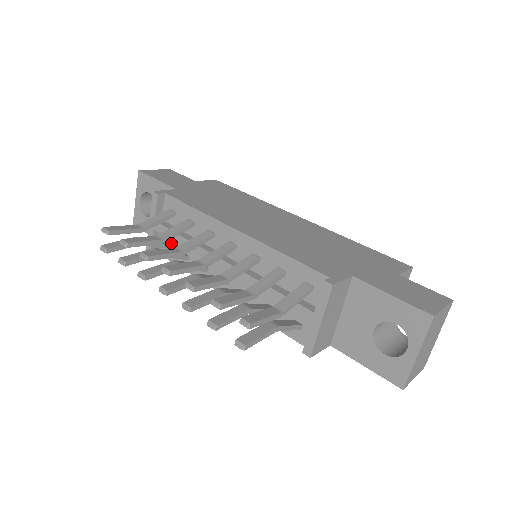
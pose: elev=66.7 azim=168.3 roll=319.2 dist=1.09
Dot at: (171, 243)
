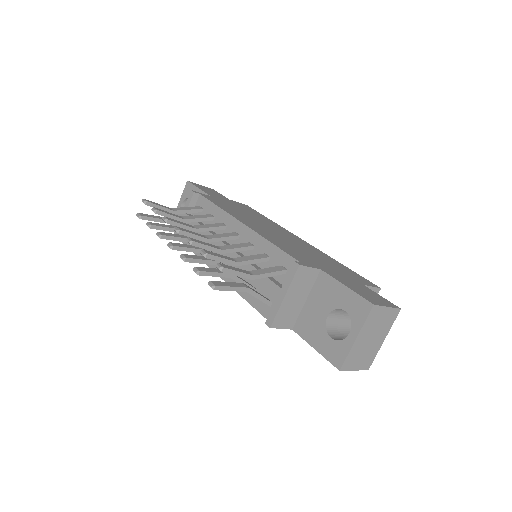
Dot at: occluded
